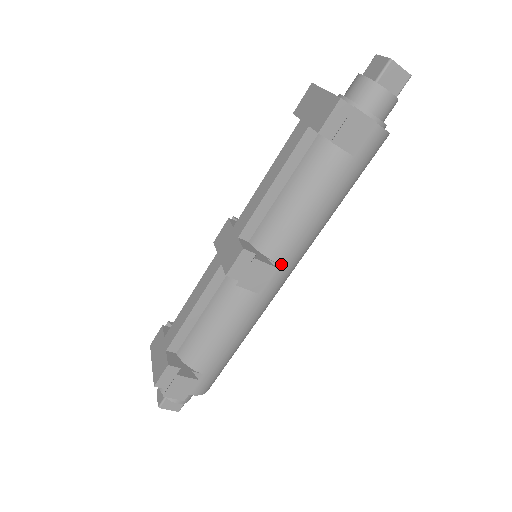
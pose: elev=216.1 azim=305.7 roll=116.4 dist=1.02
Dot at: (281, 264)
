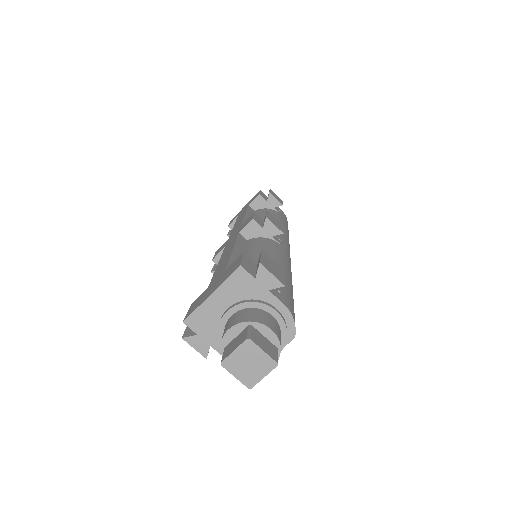
Dot at: (282, 239)
